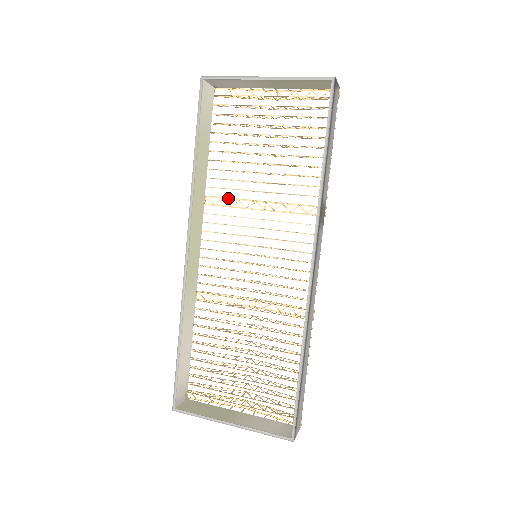
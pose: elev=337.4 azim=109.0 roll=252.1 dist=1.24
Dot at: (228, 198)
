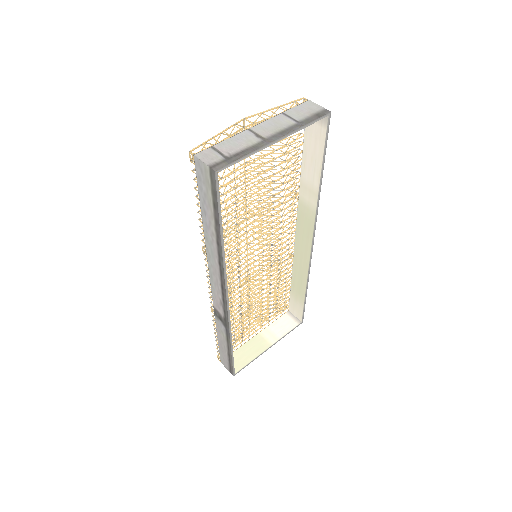
Dot at: occluded
